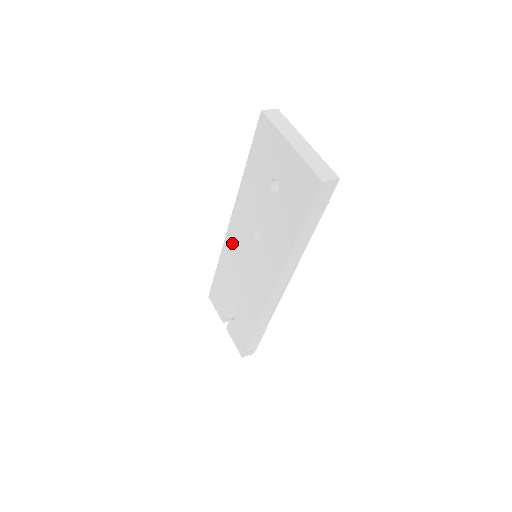
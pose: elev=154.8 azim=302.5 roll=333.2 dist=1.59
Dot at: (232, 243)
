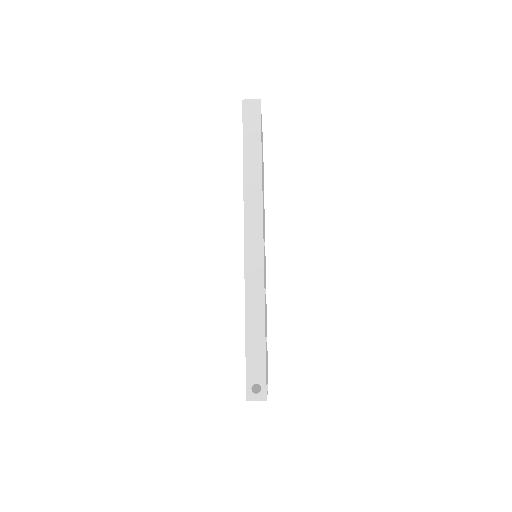
Dot at: occluded
